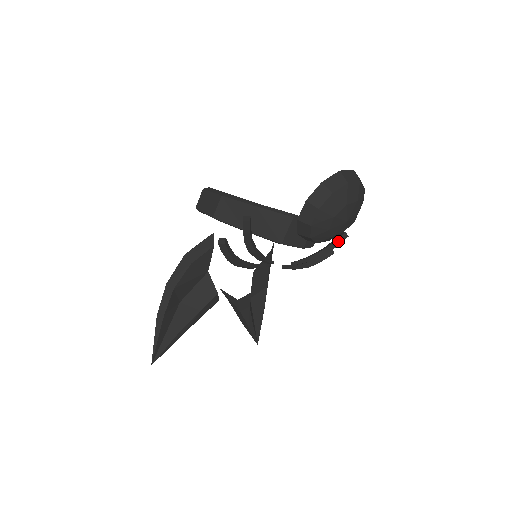
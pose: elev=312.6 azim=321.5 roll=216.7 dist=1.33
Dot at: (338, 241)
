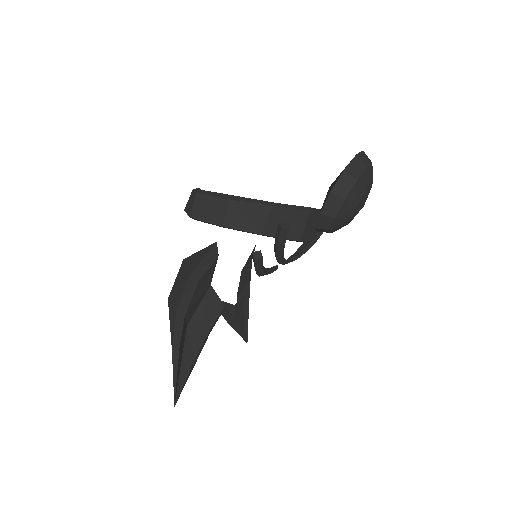
Dot at: occluded
